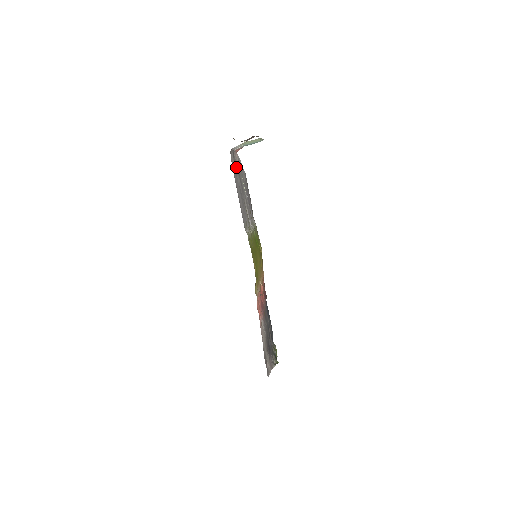
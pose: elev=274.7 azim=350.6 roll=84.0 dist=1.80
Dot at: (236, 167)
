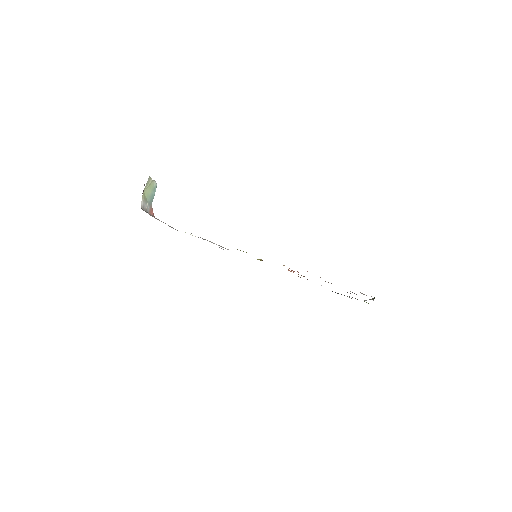
Dot at: occluded
